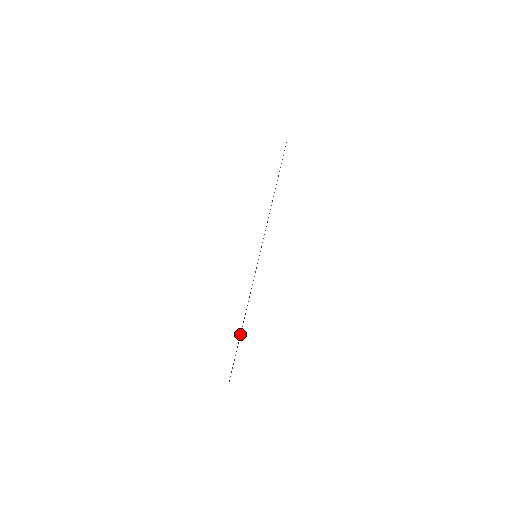
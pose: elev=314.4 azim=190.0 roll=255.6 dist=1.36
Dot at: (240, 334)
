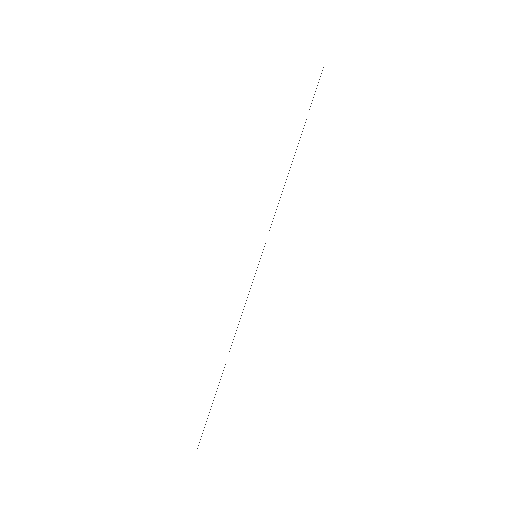
Dot at: occluded
